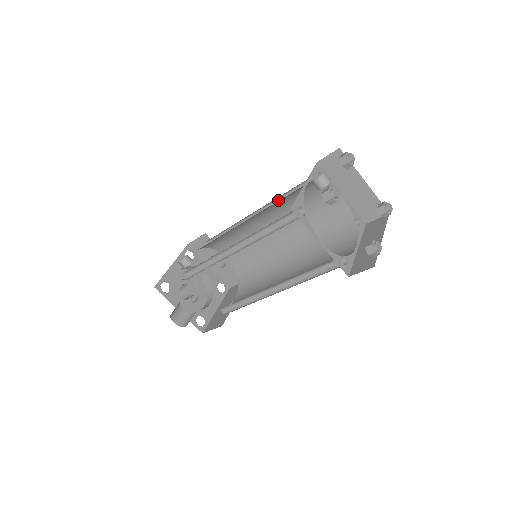
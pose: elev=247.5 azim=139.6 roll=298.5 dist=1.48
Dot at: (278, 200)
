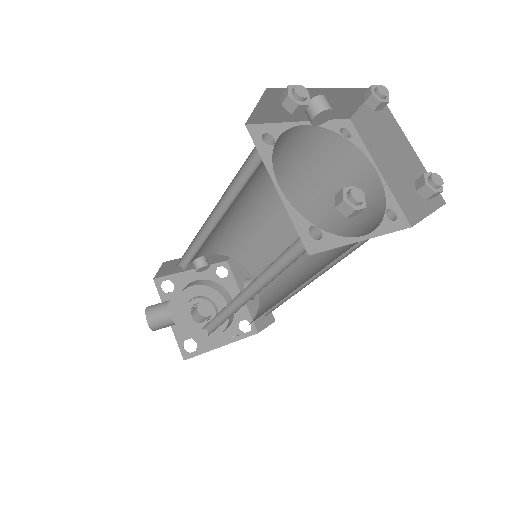
Dot at: occluded
